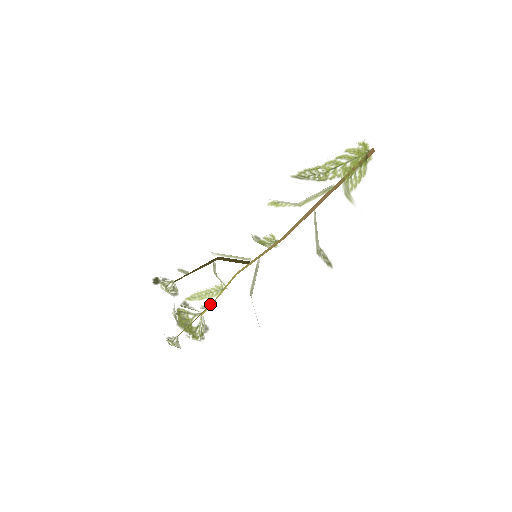
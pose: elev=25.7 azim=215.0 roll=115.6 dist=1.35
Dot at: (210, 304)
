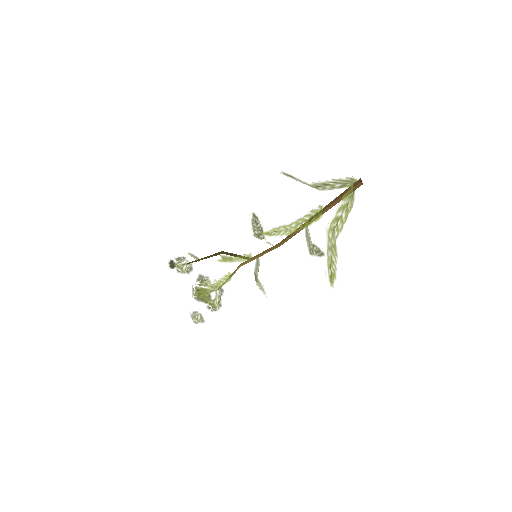
Dot at: occluded
